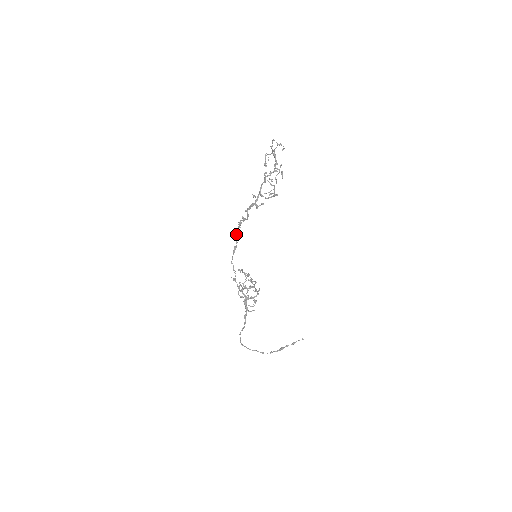
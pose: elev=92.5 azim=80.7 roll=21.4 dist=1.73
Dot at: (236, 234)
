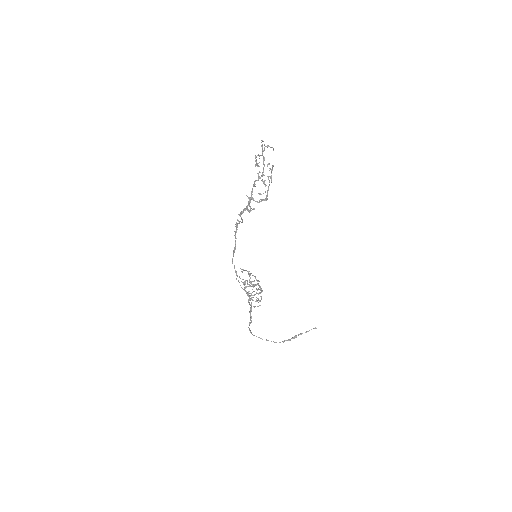
Dot at: (234, 235)
